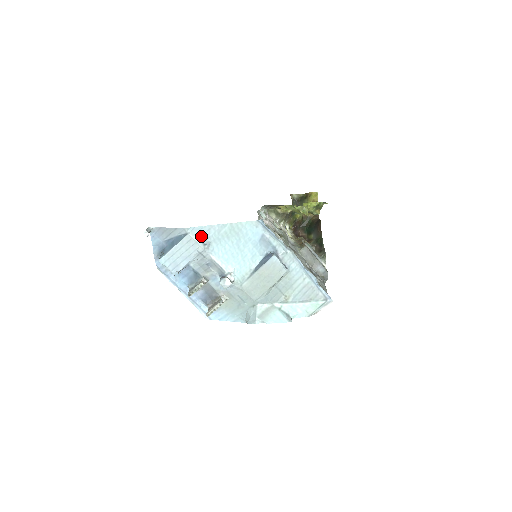
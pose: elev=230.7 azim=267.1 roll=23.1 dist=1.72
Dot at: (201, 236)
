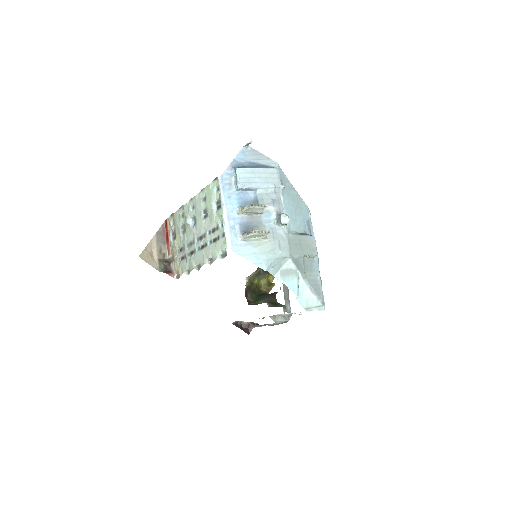
Dot at: (282, 178)
